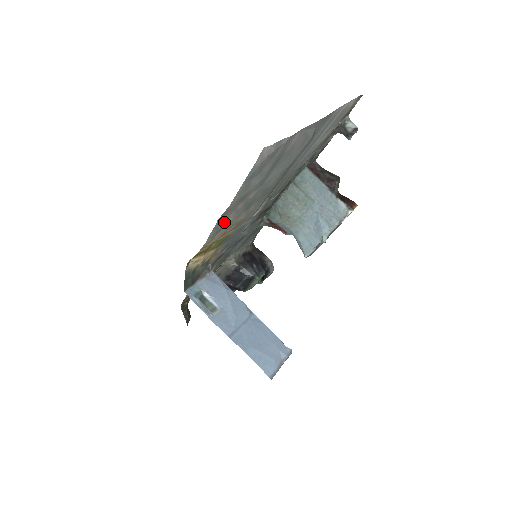
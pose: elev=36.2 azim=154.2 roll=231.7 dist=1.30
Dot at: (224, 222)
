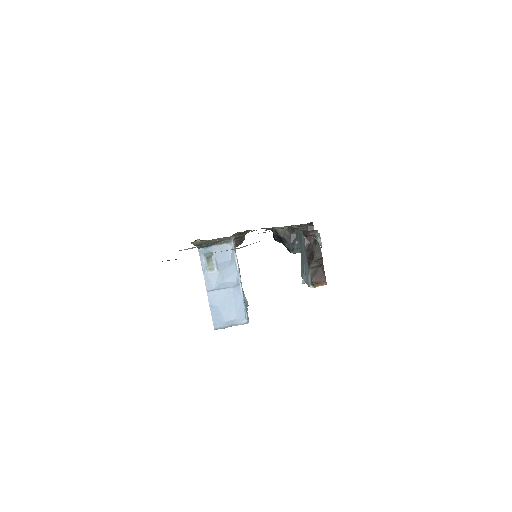
Dot at: occluded
